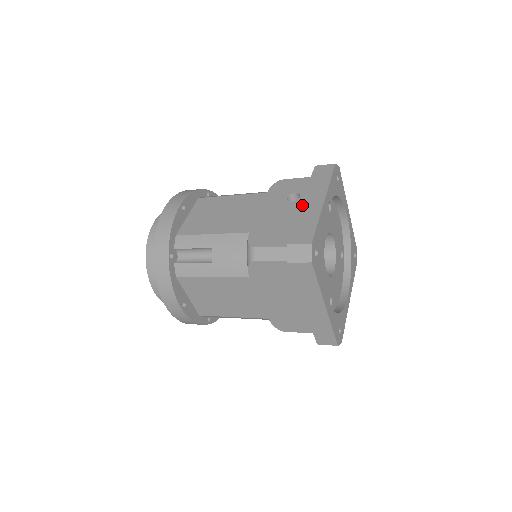
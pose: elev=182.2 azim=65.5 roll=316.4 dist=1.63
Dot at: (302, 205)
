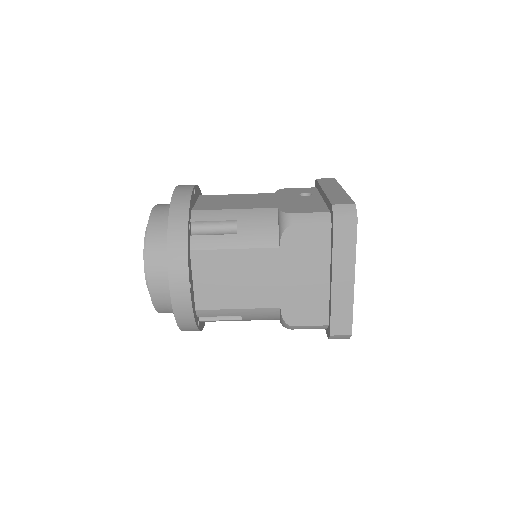
Dot at: (325, 191)
